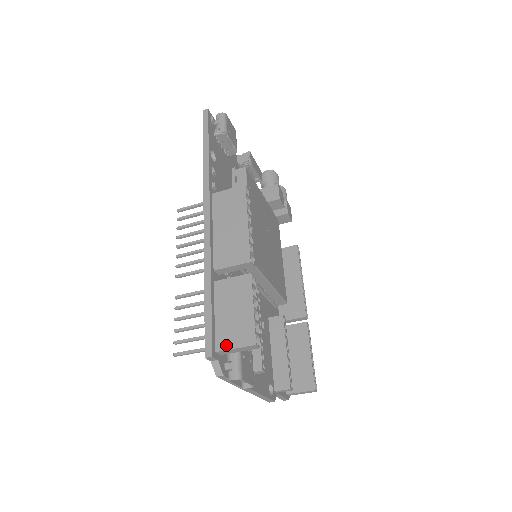
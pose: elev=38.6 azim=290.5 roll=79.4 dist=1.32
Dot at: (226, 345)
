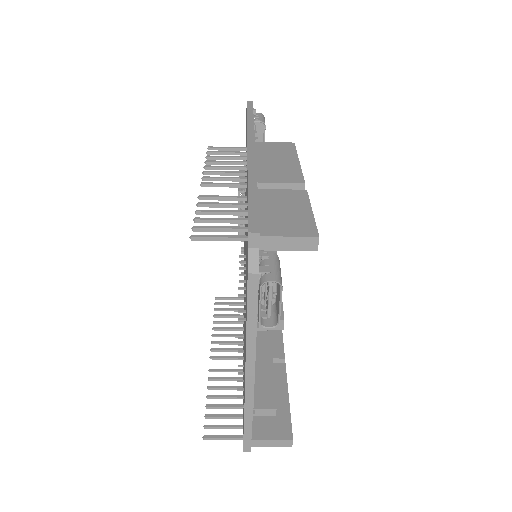
Dot at: (276, 232)
